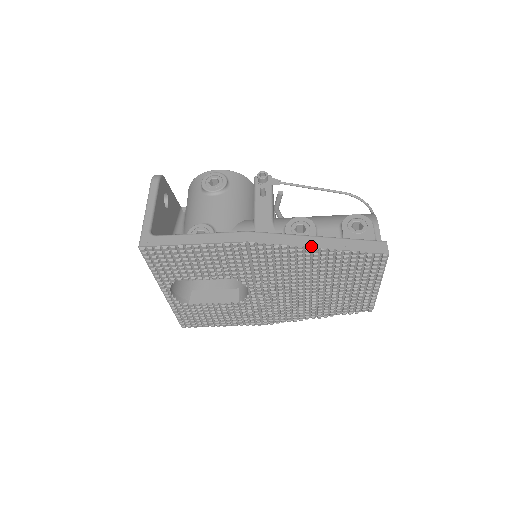
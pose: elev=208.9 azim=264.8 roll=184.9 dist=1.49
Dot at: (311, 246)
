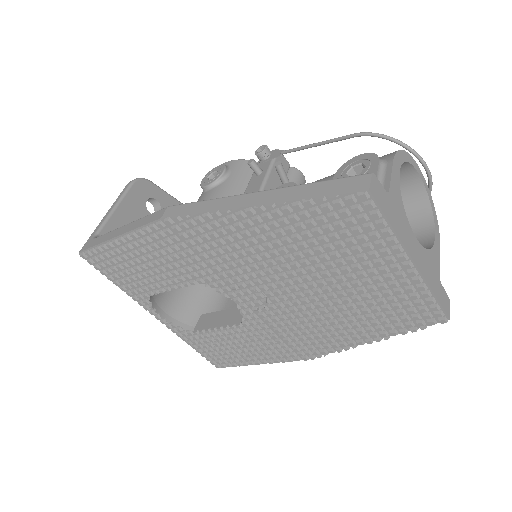
Dot at: (240, 206)
